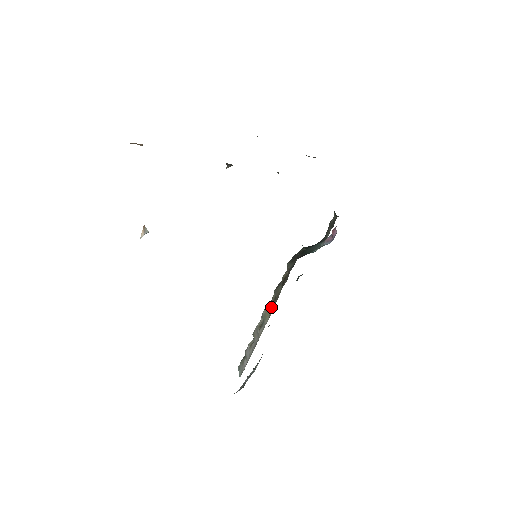
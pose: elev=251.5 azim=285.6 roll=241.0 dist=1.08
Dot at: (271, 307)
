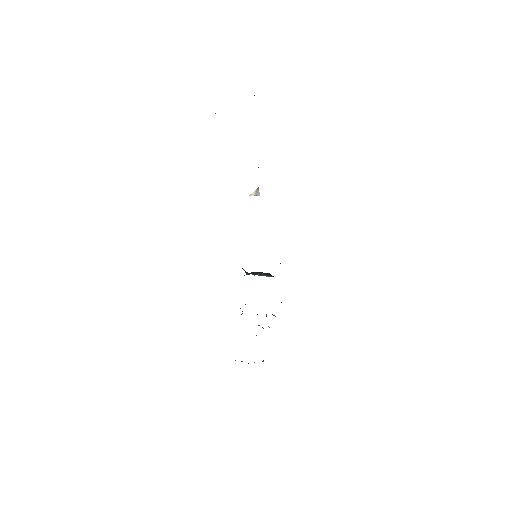
Dot at: occluded
